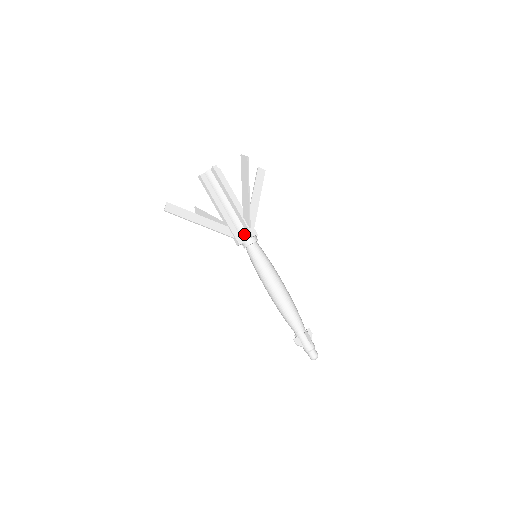
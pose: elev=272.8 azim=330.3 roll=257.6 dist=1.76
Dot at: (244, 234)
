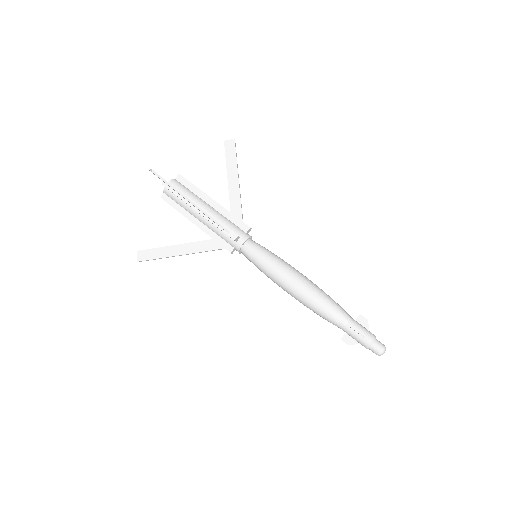
Dot at: (237, 229)
